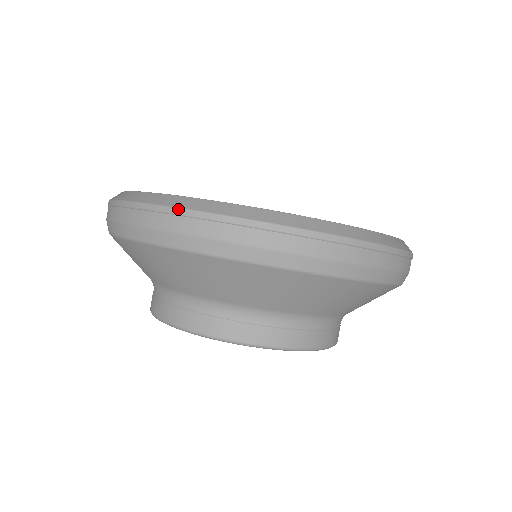
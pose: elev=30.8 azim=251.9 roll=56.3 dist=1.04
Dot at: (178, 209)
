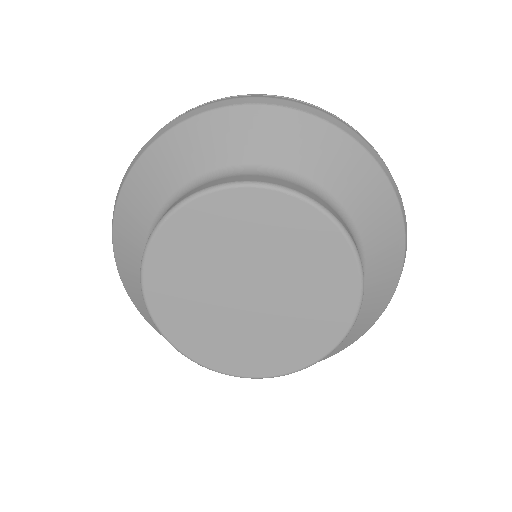
Dot at: occluded
